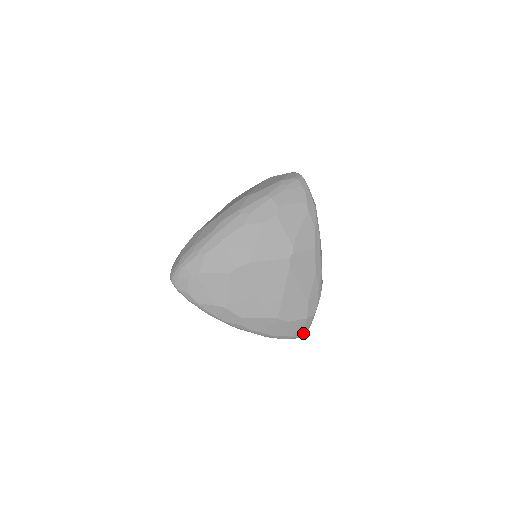
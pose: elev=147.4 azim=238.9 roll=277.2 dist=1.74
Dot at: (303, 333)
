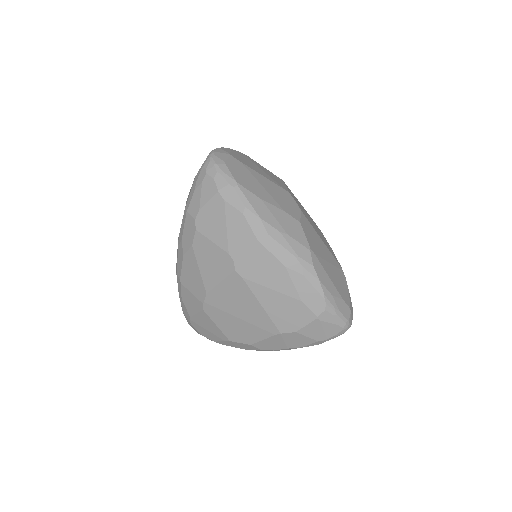
Dot at: (338, 329)
